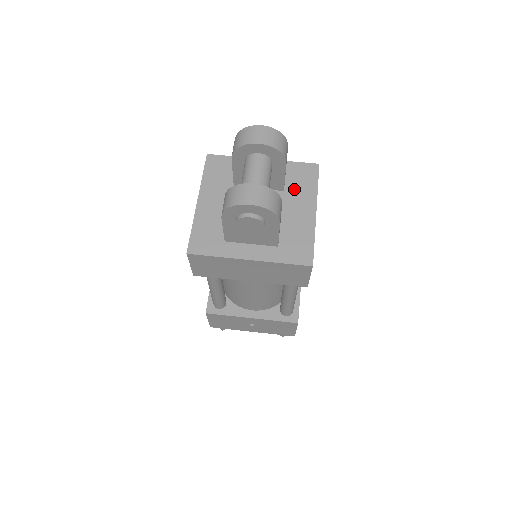
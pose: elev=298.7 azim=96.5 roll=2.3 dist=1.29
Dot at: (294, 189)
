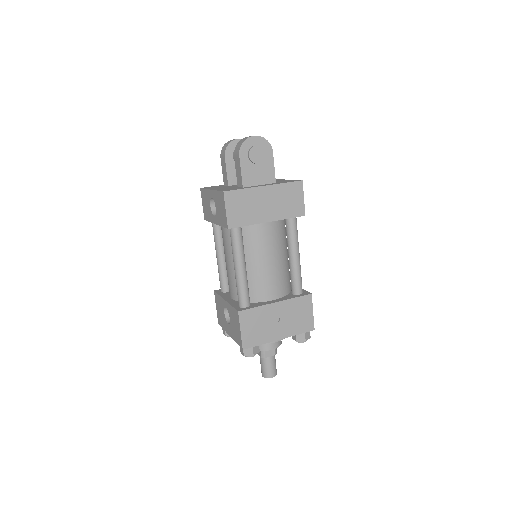
Dot at: occluded
